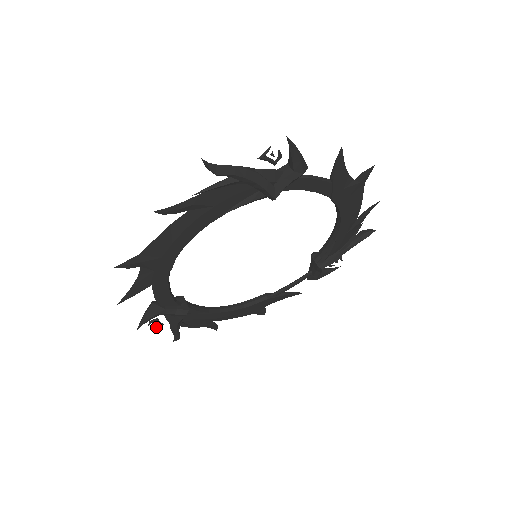
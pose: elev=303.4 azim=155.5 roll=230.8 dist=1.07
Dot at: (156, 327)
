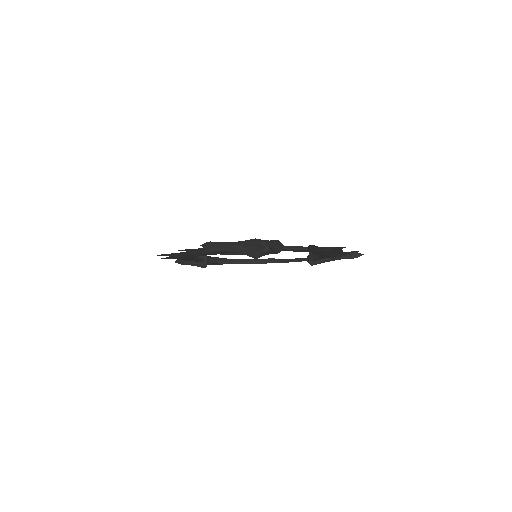
Dot at: occluded
